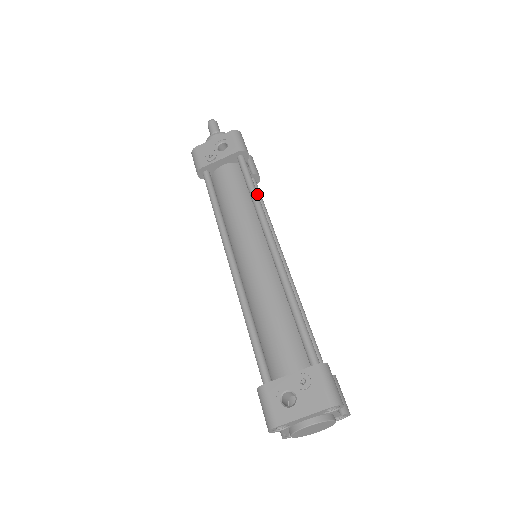
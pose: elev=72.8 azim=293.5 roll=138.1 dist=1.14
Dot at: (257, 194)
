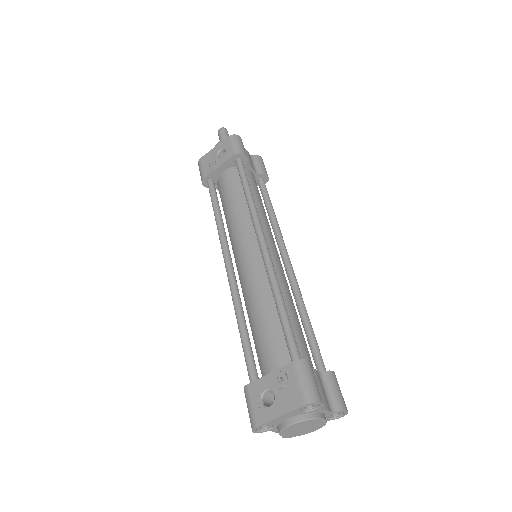
Dot at: (251, 194)
